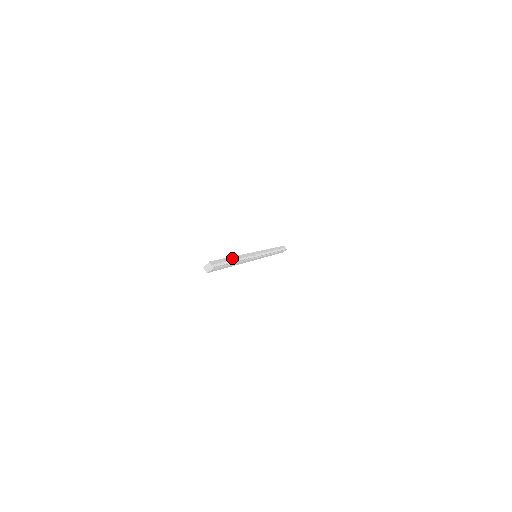
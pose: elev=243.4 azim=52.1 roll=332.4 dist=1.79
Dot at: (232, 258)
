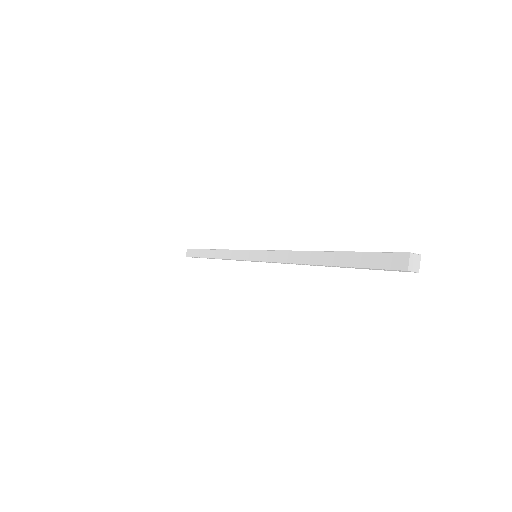
Dot at: (325, 253)
